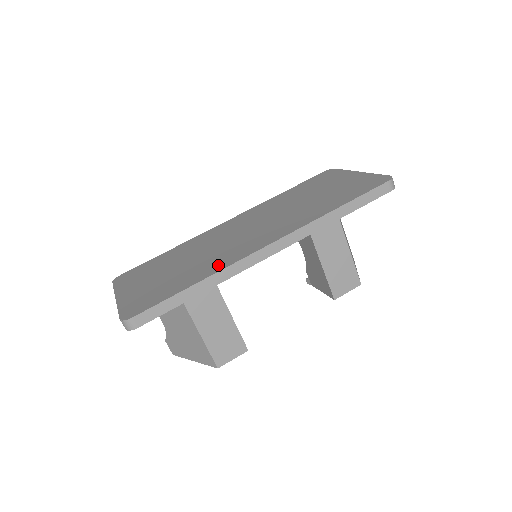
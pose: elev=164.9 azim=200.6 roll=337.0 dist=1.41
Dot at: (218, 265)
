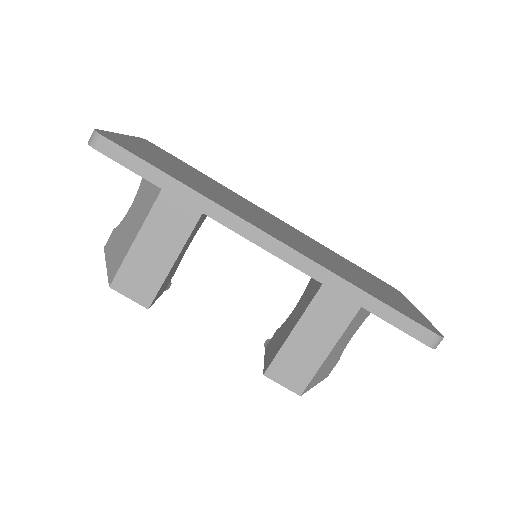
Dot at: (217, 200)
